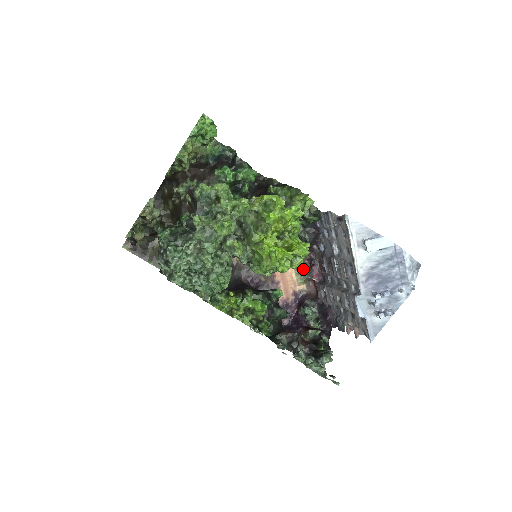
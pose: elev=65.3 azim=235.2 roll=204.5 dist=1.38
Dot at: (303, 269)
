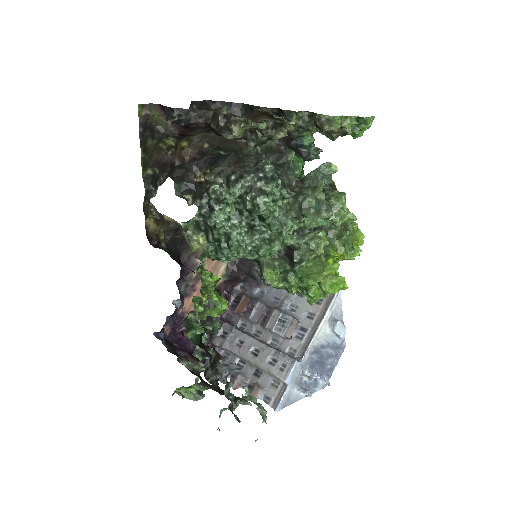
Dot at: occluded
